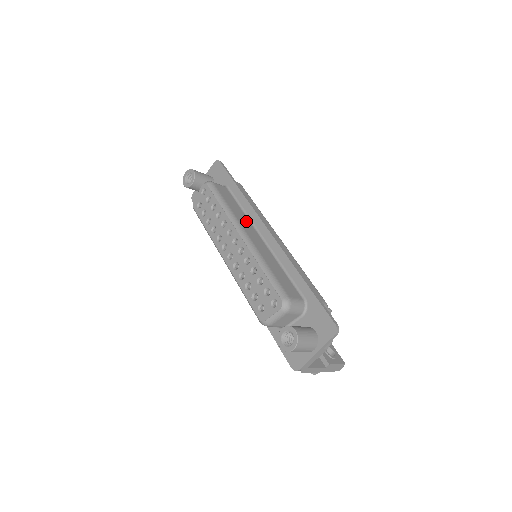
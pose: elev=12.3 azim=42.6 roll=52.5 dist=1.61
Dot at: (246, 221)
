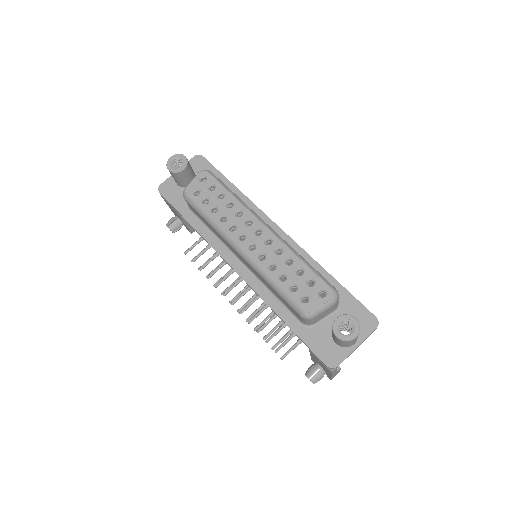
Dot at: occluded
